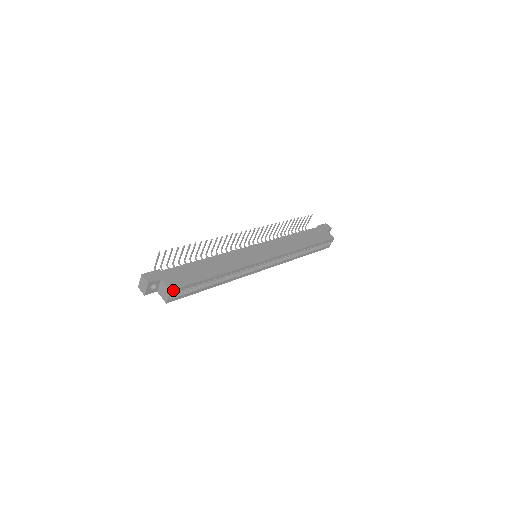
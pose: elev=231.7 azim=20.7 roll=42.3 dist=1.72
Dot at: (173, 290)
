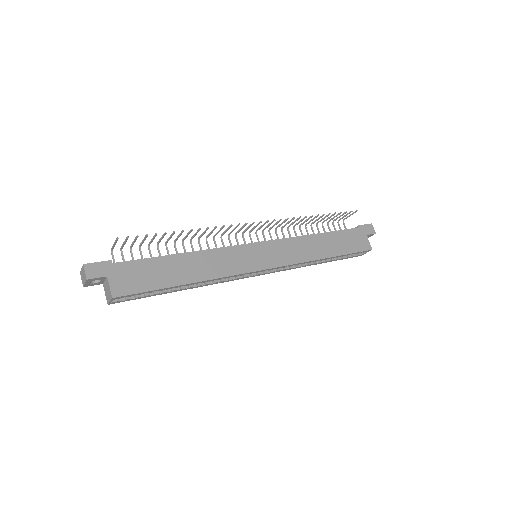
Dot at: (116, 297)
